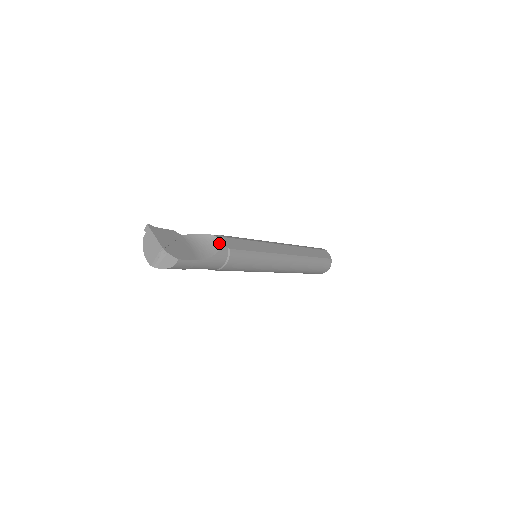
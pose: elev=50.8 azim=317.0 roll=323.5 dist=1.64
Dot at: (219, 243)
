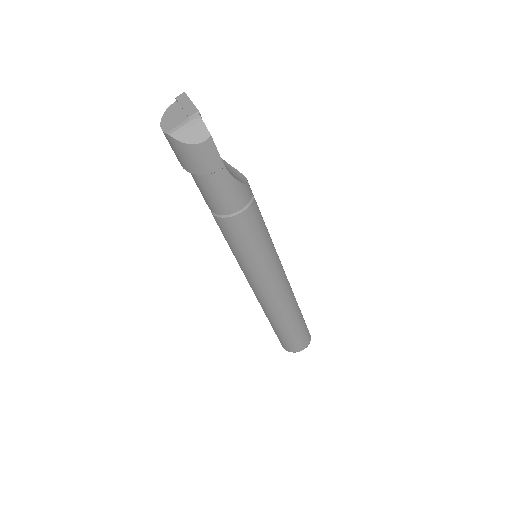
Dot at: (246, 181)
